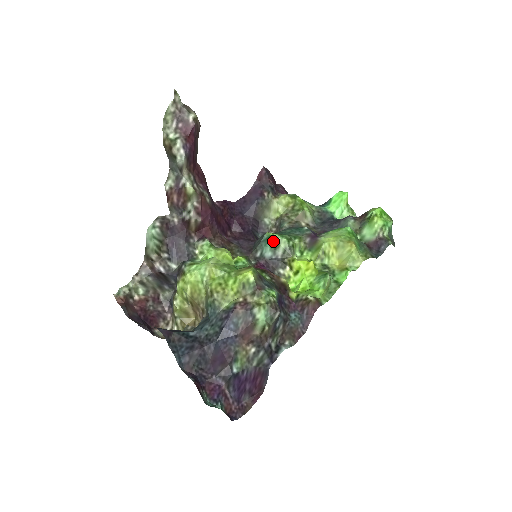
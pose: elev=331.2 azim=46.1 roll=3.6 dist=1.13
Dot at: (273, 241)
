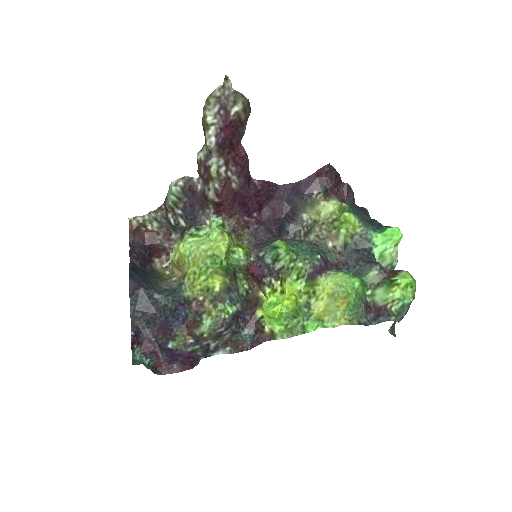
Dot at: (277, 253)
